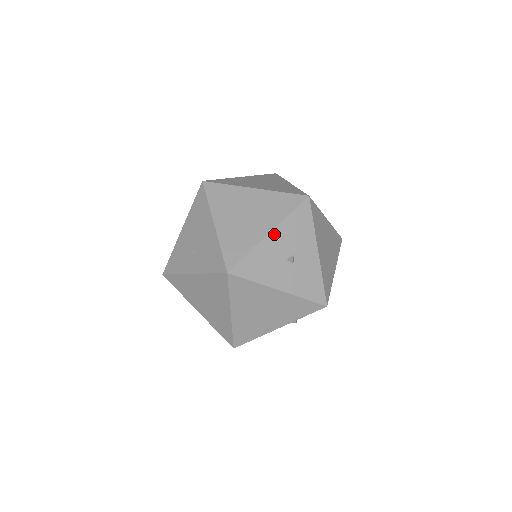
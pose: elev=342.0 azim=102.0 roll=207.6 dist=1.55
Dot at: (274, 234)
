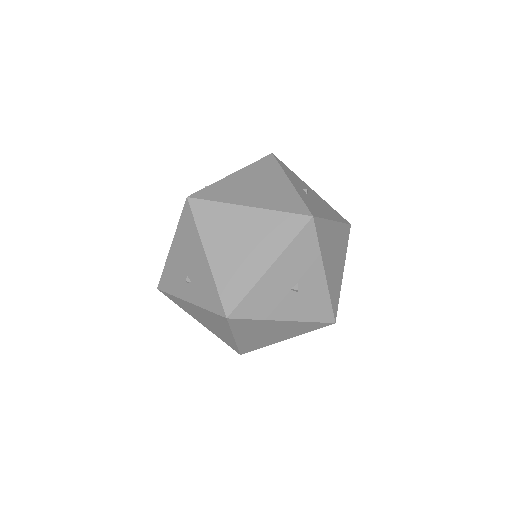
Dot at: (275, 267)
